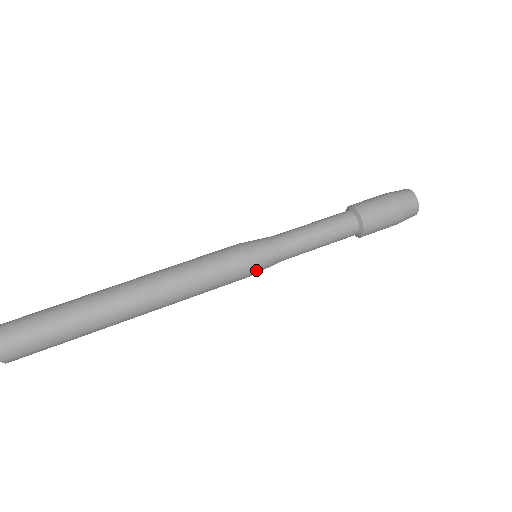
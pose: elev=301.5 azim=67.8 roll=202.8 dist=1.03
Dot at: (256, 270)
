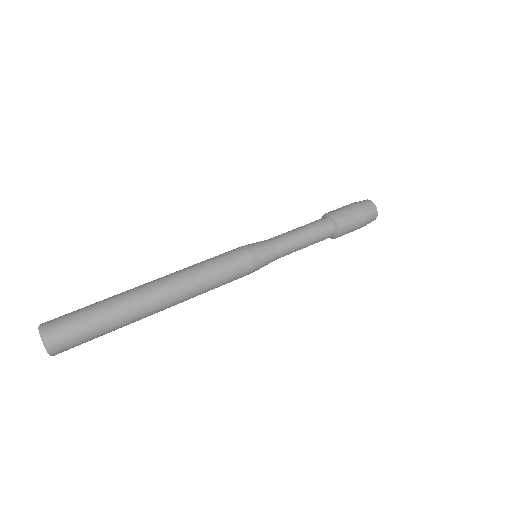
Dot at: (258, 269)
